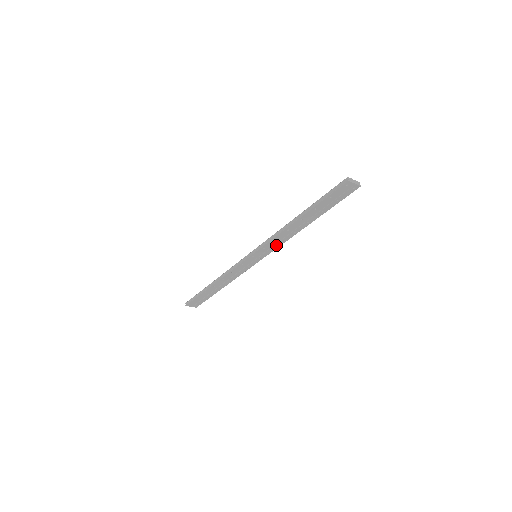
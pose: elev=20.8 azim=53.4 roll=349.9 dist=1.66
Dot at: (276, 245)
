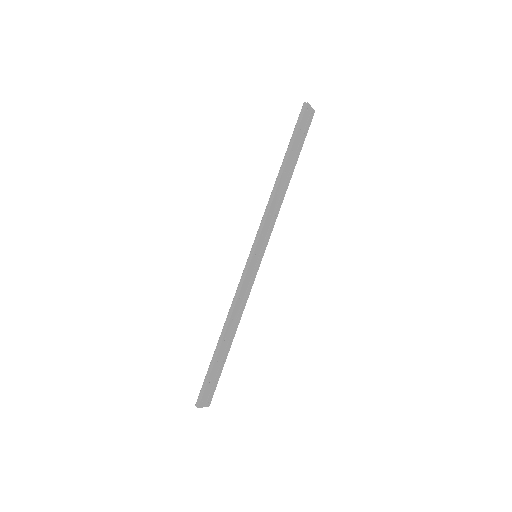
Dot at: (271, 226)
